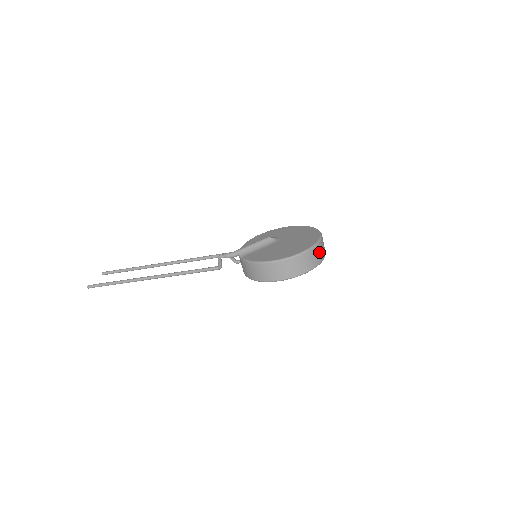
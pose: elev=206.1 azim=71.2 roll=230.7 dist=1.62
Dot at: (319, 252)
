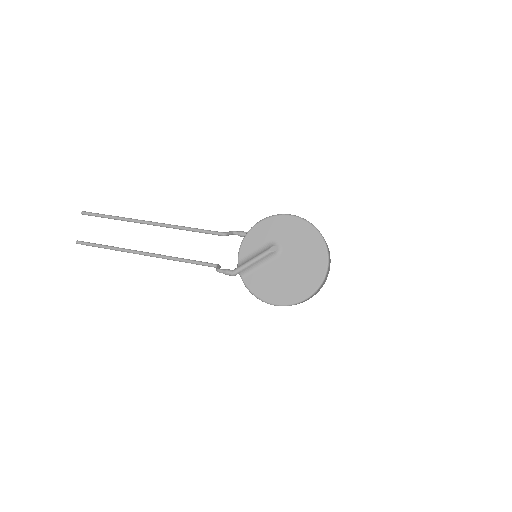
Dot at: (323, 284)
